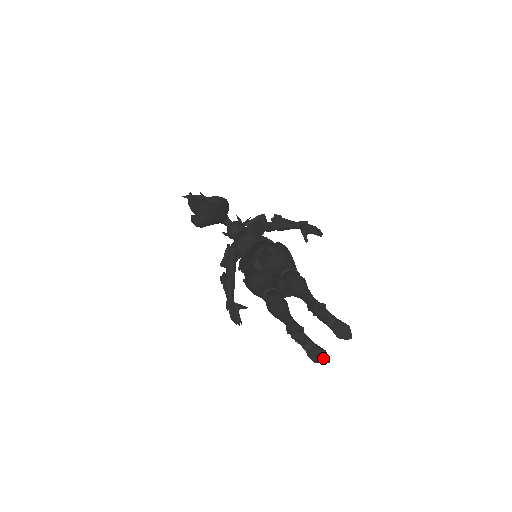
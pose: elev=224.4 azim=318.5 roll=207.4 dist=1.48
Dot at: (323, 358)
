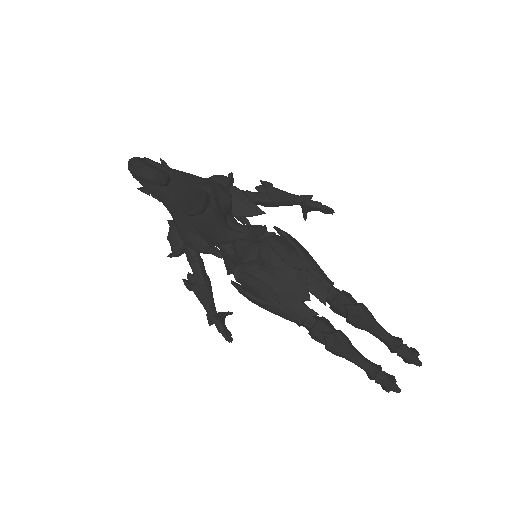
Dot at: occluded
